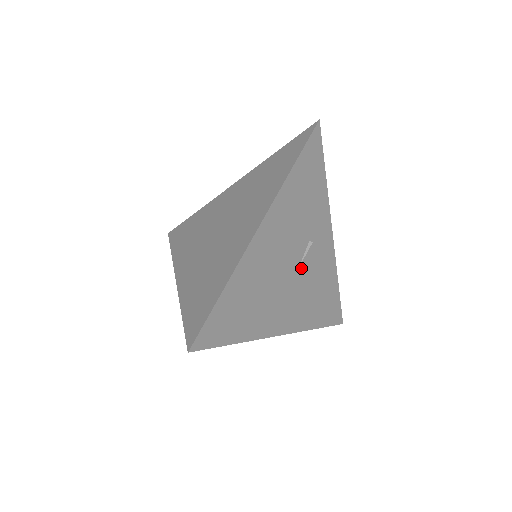
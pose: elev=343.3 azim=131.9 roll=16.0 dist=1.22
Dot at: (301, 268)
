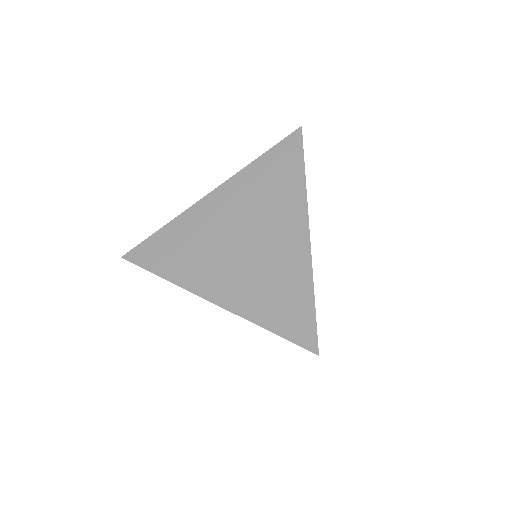
Dot at: occluded
